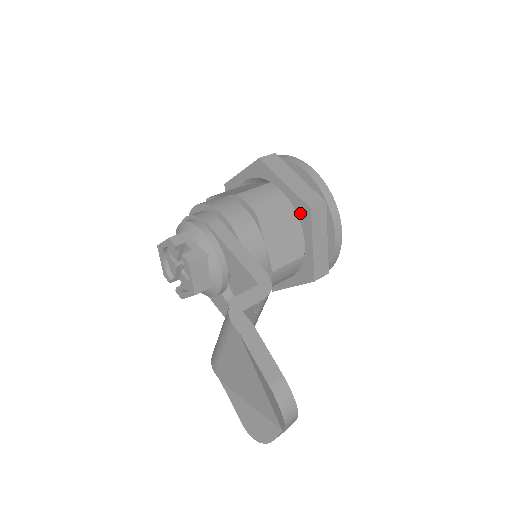
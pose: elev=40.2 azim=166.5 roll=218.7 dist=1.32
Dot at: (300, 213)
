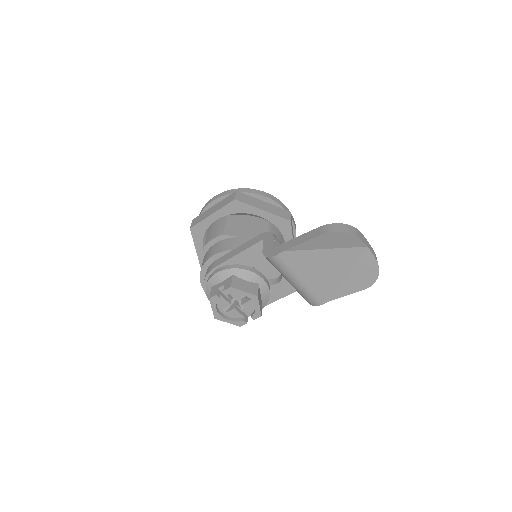
Dot at: (236, 210)
